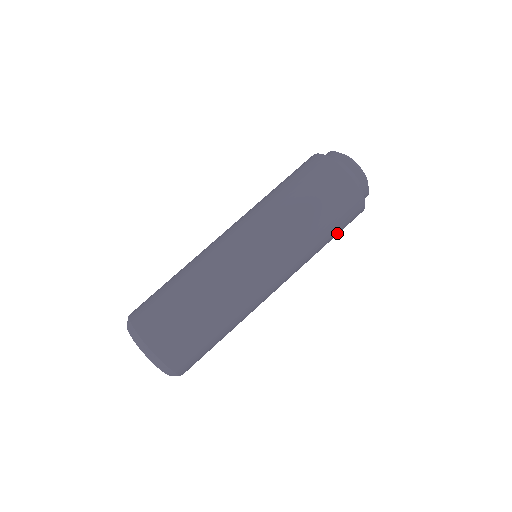
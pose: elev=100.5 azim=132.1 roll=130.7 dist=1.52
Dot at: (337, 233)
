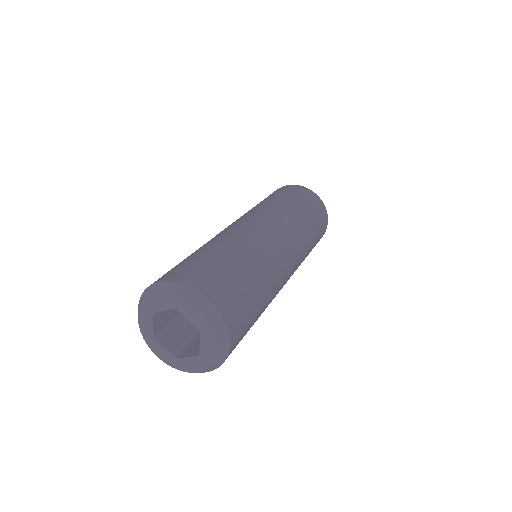
Dot at: (315, 244)
